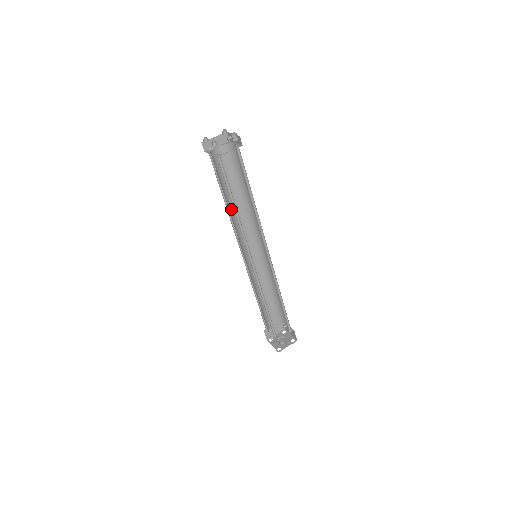
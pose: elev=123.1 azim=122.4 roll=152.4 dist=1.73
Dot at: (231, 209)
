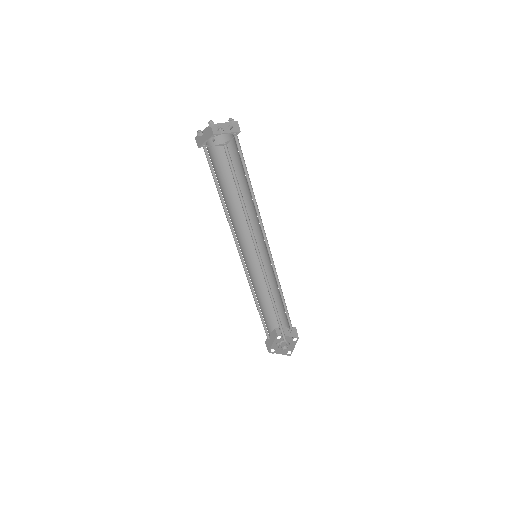
Dot at: occluded
